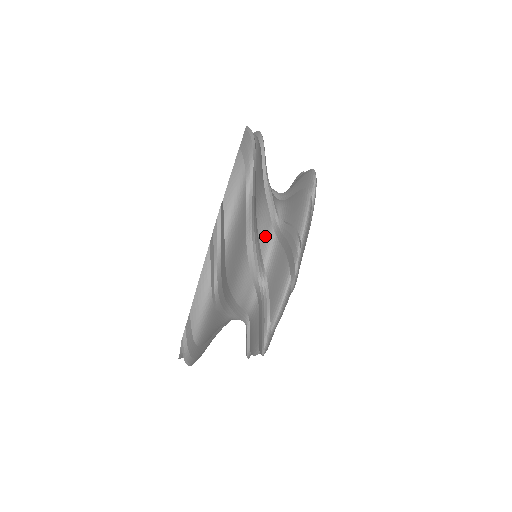
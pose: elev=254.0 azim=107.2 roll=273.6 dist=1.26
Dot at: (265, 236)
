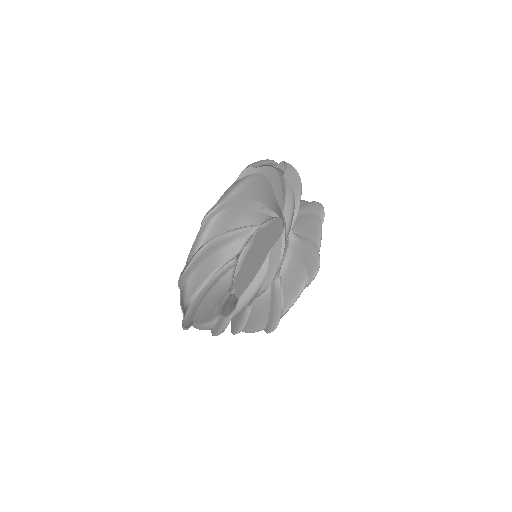
Dot at: occluded
